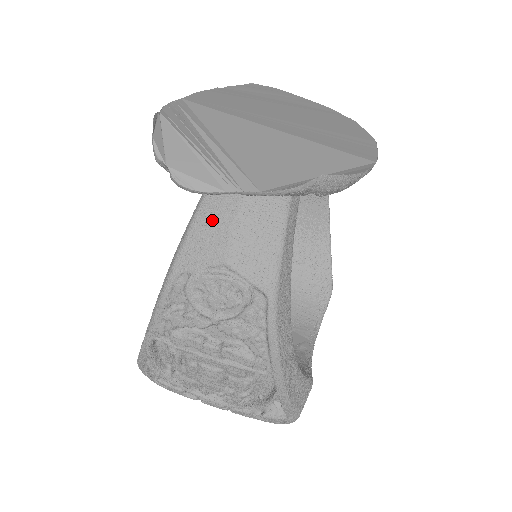
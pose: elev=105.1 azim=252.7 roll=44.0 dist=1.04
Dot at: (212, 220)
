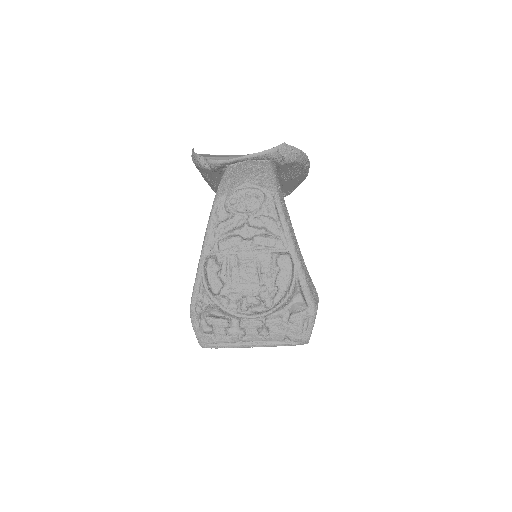
Dot at: (233, 173)
